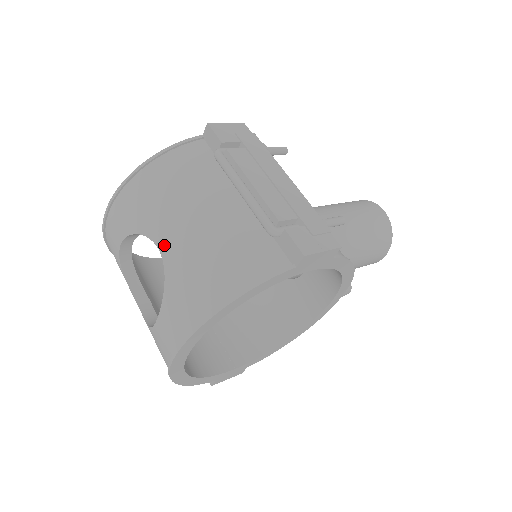
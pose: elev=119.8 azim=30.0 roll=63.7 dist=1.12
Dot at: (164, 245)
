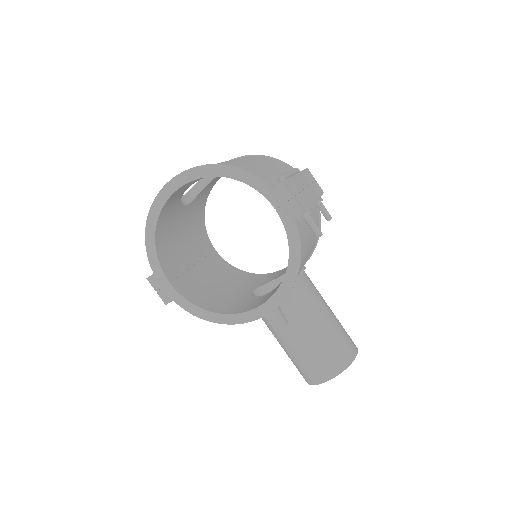
Dot at: occluded
